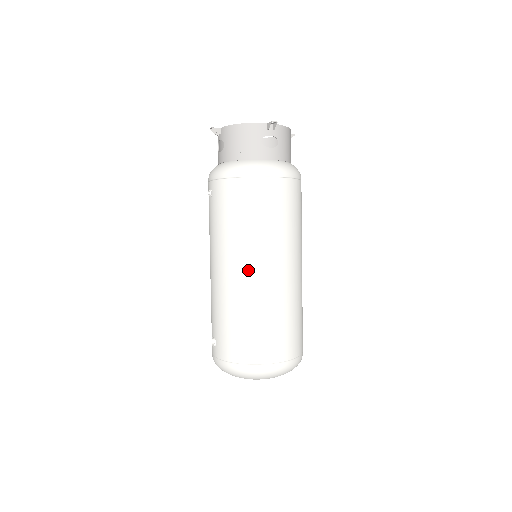
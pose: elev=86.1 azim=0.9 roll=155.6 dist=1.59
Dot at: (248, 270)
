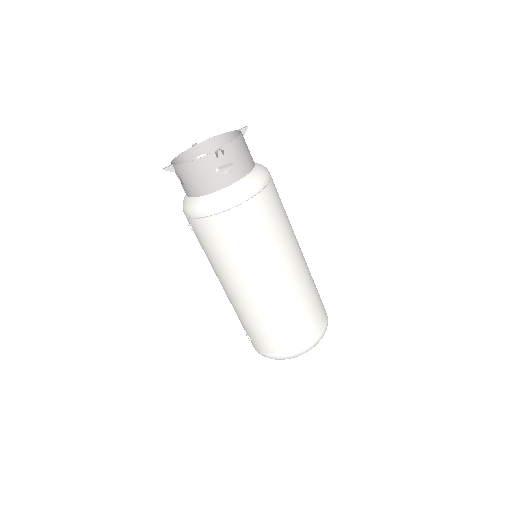
Dot at: (252, 288)
